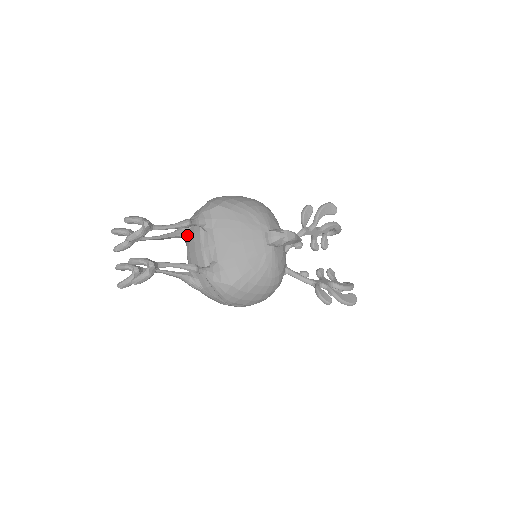
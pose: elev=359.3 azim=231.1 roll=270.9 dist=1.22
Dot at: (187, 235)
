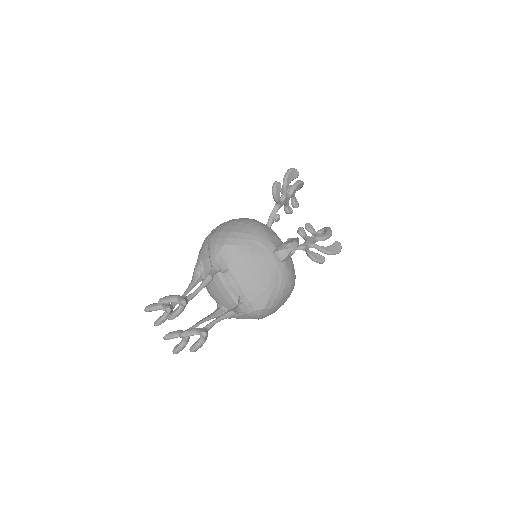
Dot at: occluded
